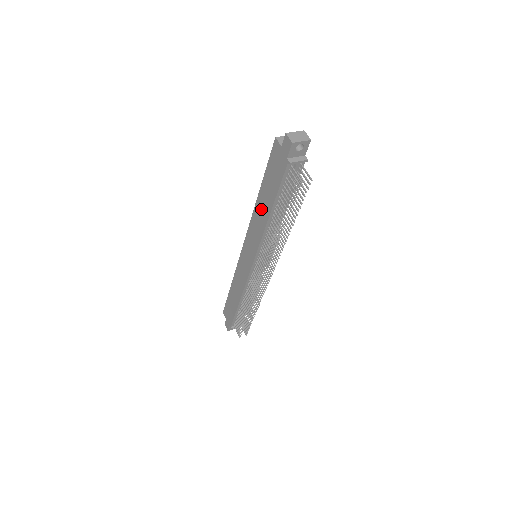
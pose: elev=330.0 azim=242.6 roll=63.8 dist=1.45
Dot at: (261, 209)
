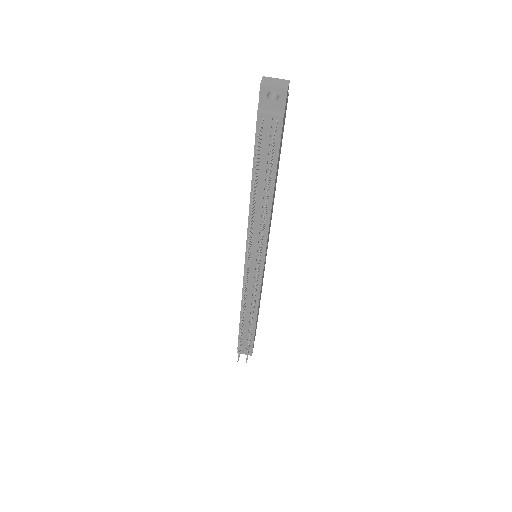
Dot at: occluded
